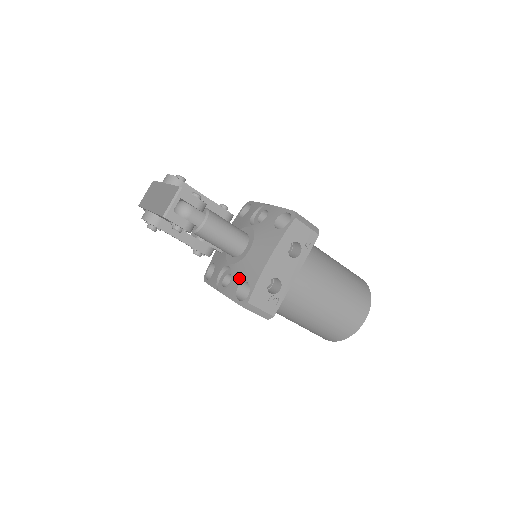
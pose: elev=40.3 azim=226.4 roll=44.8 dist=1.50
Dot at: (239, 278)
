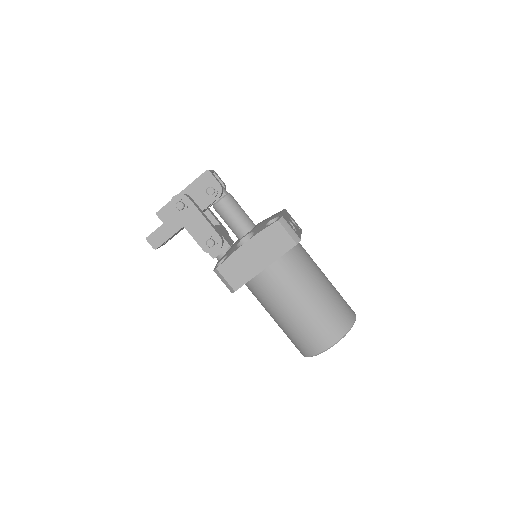
Dot at: (263, 225)
